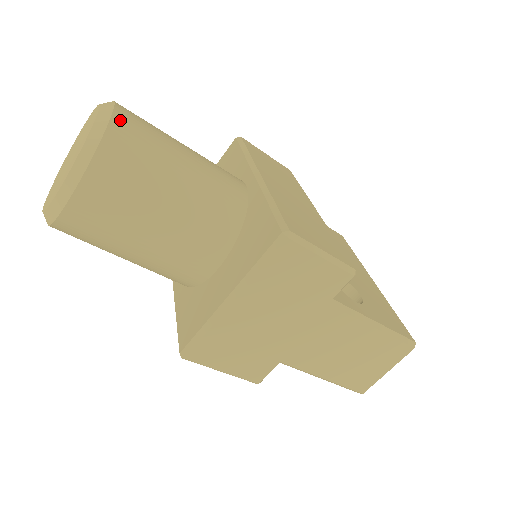
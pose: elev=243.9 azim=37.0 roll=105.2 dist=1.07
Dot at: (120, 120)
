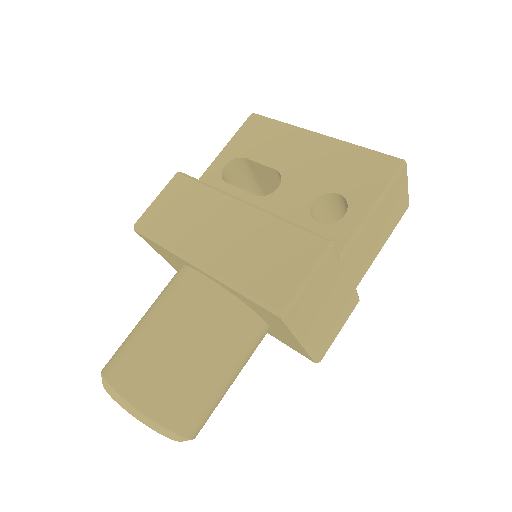
Dot at: (135, 397)
